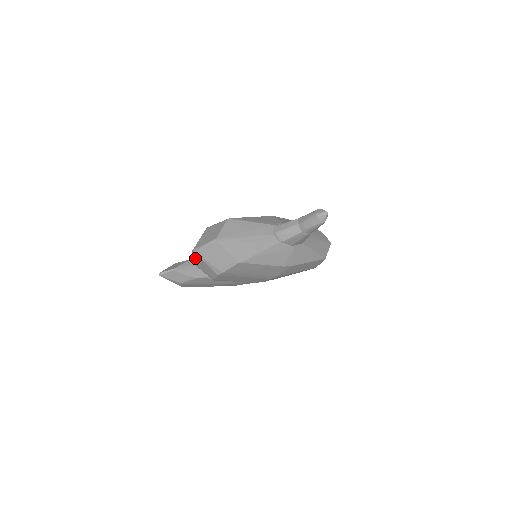
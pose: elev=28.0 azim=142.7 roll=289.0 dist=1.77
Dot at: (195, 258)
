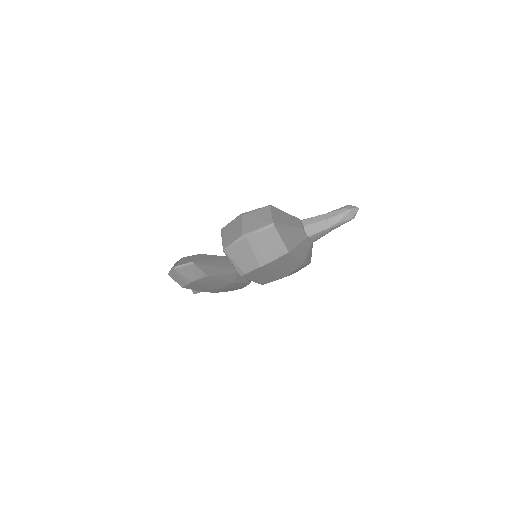
Dot at: (238, 246)
